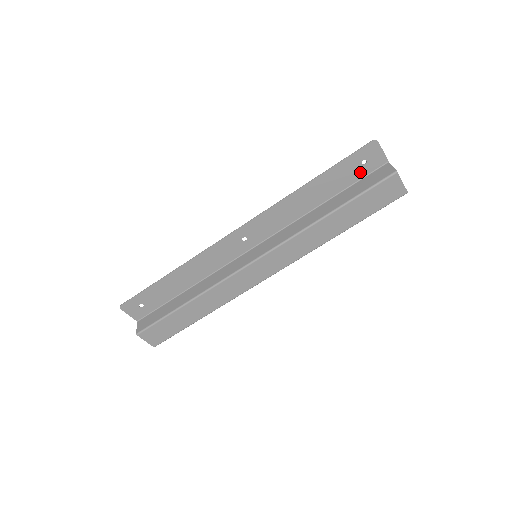
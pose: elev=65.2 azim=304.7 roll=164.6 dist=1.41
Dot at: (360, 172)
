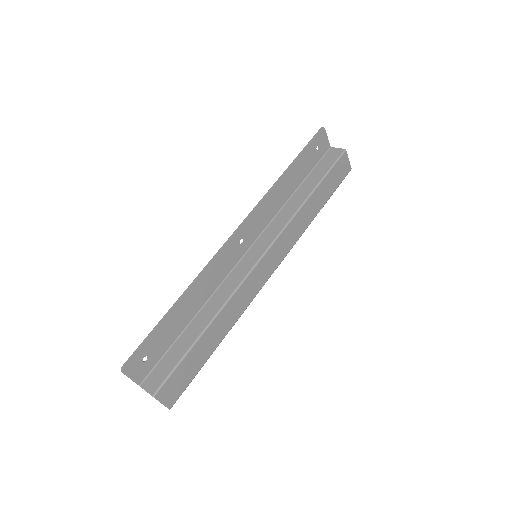
Dot at: (315, 158)
